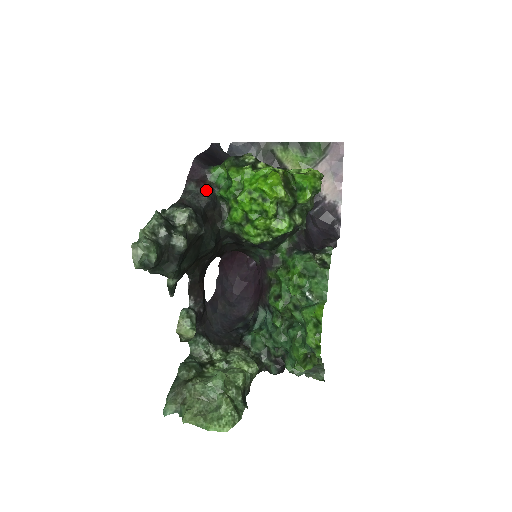
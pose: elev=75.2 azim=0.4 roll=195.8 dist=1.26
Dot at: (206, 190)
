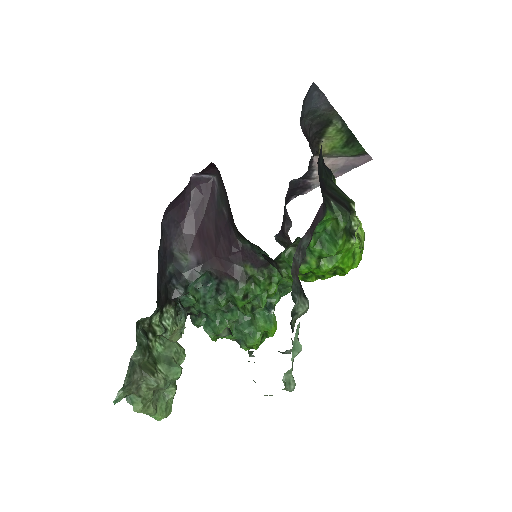
Dot at: occluded
